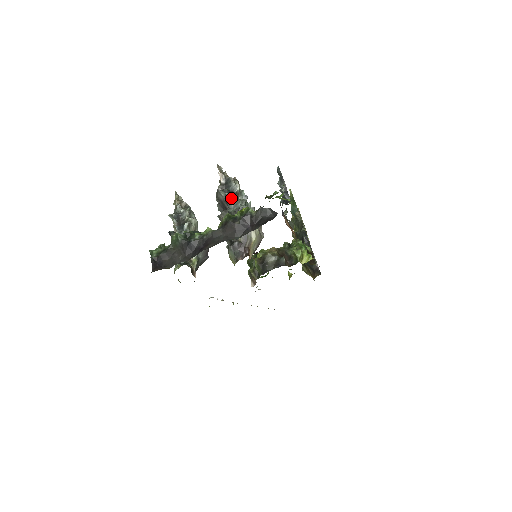
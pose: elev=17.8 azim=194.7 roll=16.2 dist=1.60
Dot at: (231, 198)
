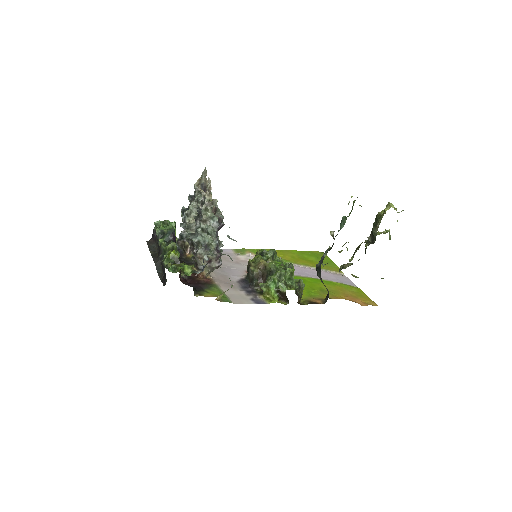
Dot at: (196, 222)
